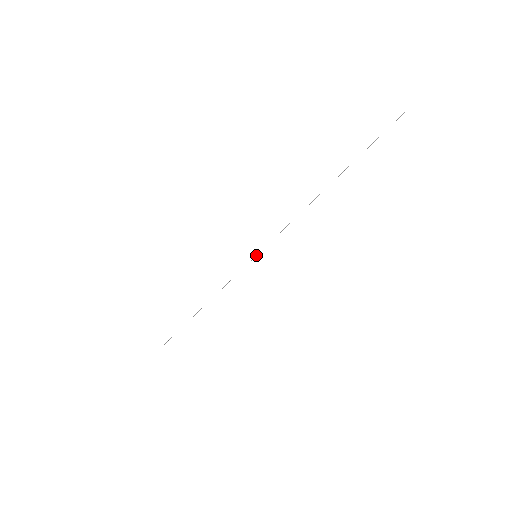
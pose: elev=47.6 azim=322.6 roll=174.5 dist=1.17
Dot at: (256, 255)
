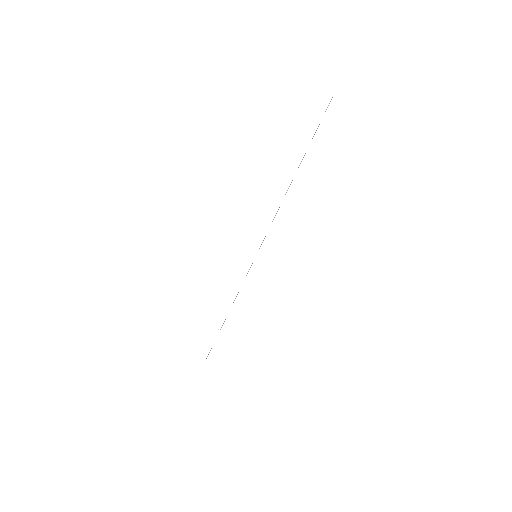
Dot at: occluded
